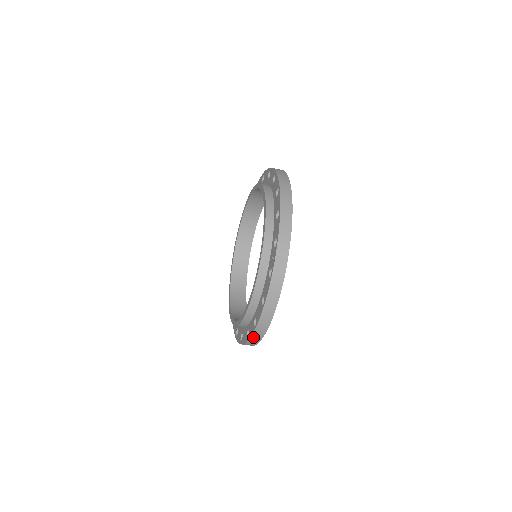
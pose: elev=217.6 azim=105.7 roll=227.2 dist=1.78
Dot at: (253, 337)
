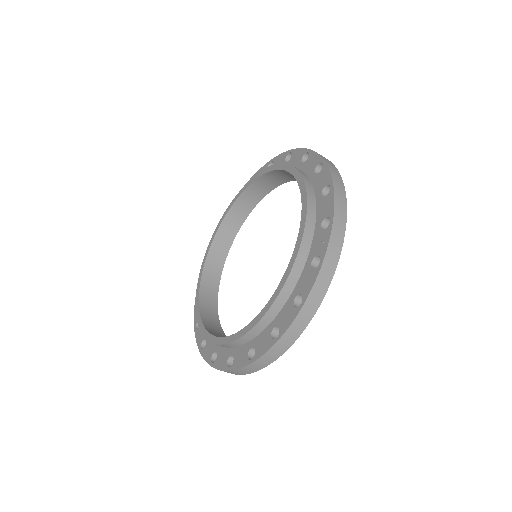
Dot at: (265, 356)
